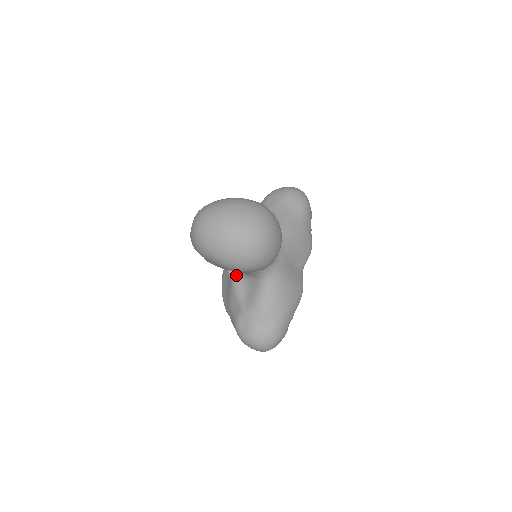
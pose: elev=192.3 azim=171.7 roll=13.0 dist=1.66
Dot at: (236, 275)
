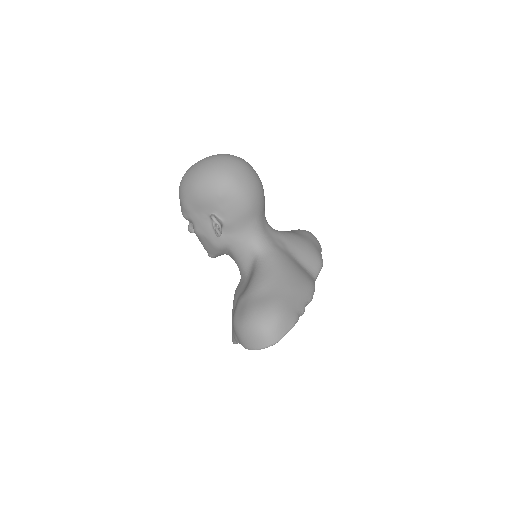
Dot at: (219, 221)
